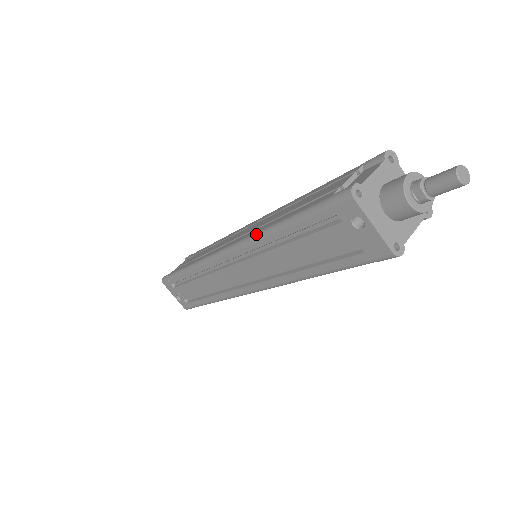
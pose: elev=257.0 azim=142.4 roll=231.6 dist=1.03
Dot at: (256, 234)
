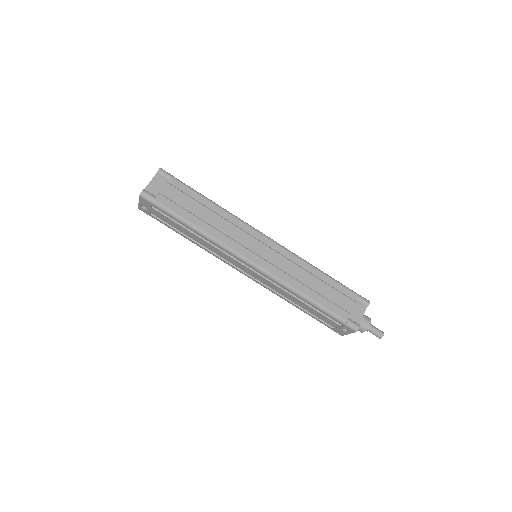
Dot at: (291, 288)
